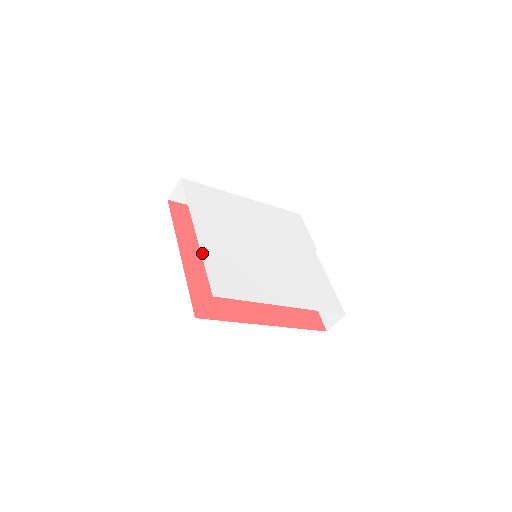
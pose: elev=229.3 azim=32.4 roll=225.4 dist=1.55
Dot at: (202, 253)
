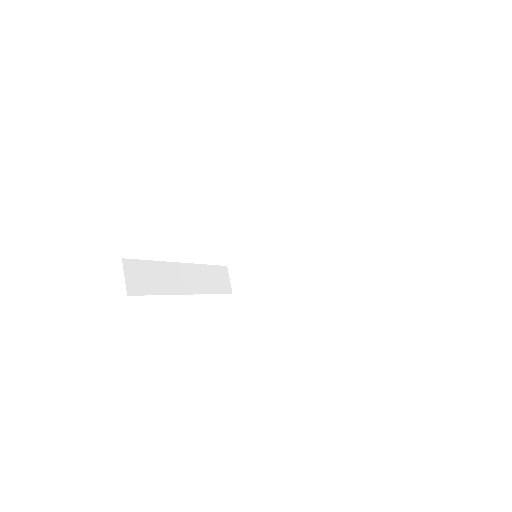
Dot at: (163, 261)
